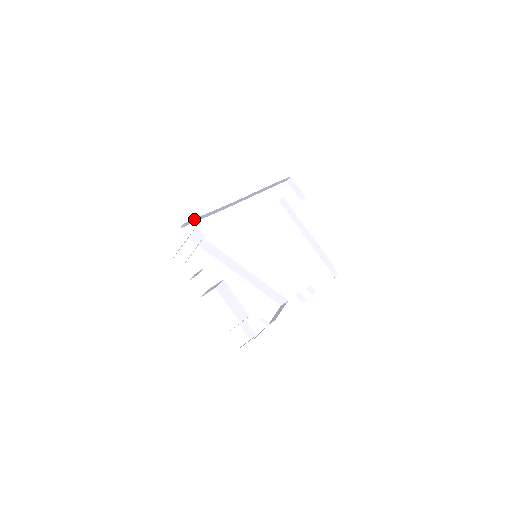
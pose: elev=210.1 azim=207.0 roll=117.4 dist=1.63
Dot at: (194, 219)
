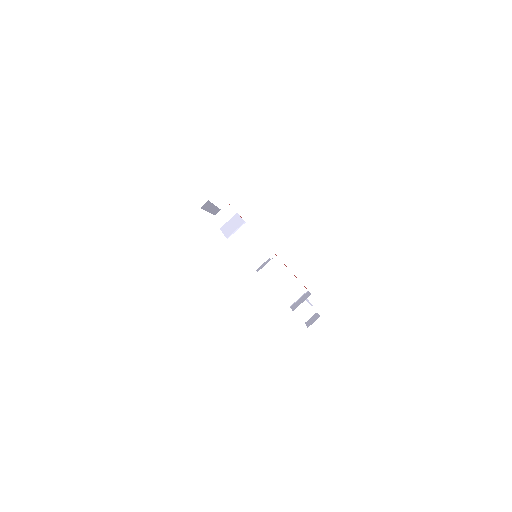
Dot at: (208, 203)
